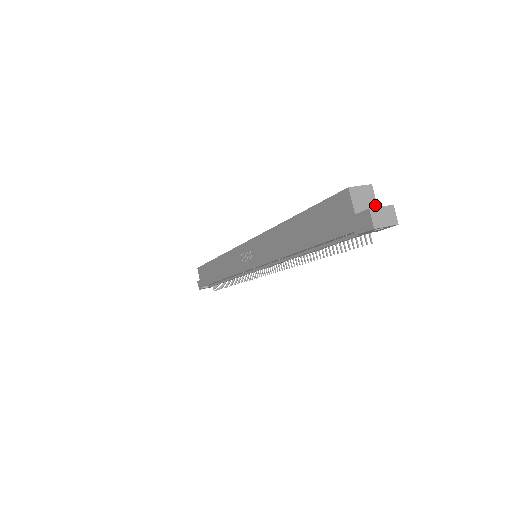
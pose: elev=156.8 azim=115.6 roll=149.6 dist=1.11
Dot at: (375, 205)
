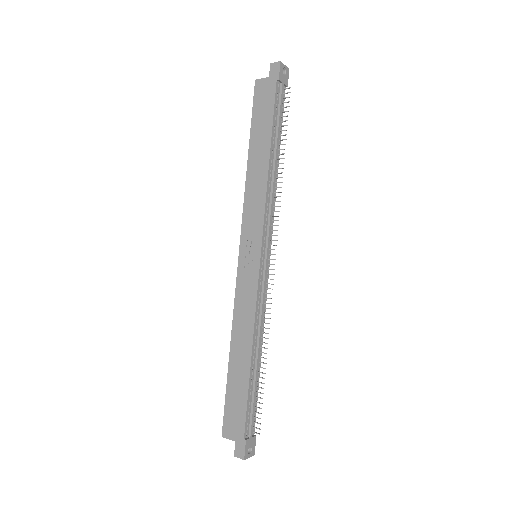
Dot at: occluded
